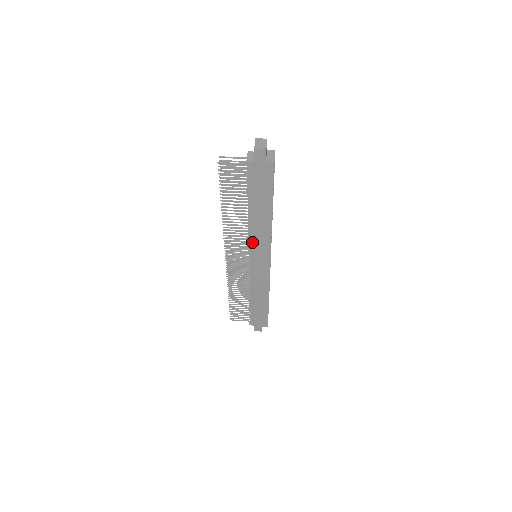
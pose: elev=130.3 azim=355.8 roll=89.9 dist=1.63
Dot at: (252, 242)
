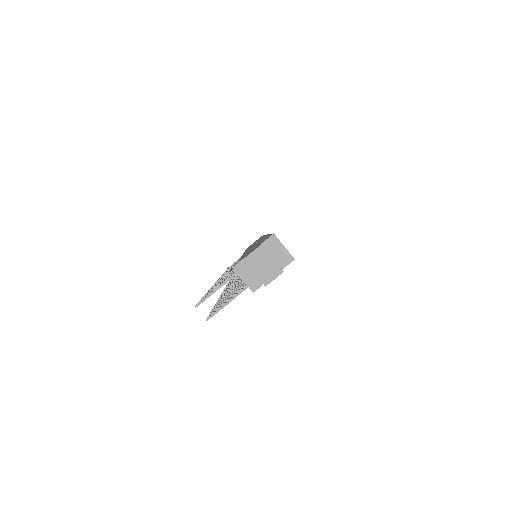
Dot at: occluded
